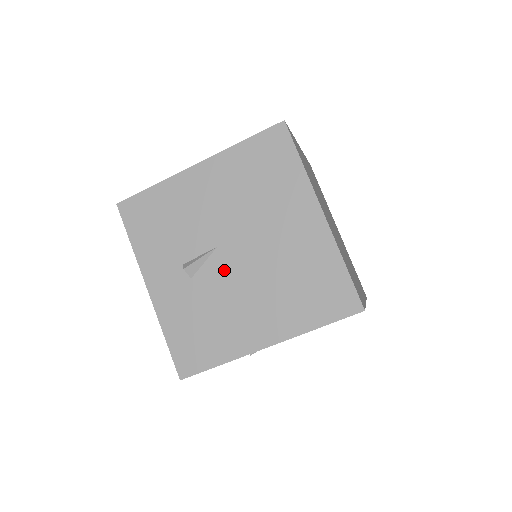
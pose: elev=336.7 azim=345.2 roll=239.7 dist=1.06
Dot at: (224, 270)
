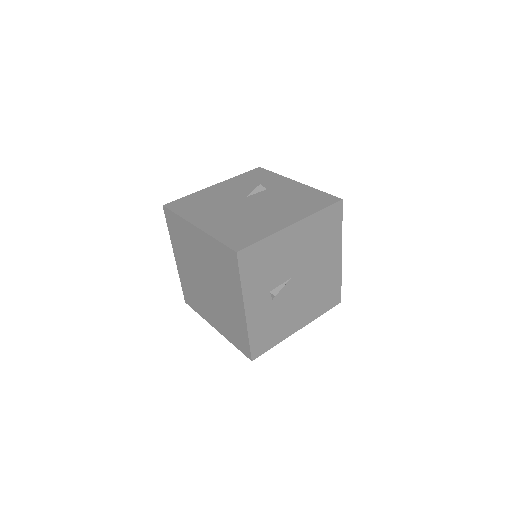
Dot at: (291, 292)
